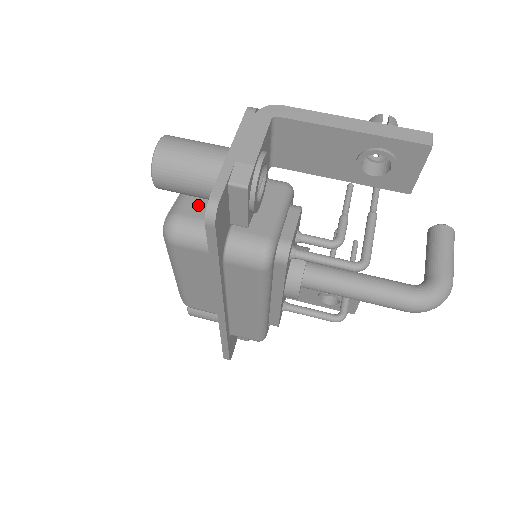
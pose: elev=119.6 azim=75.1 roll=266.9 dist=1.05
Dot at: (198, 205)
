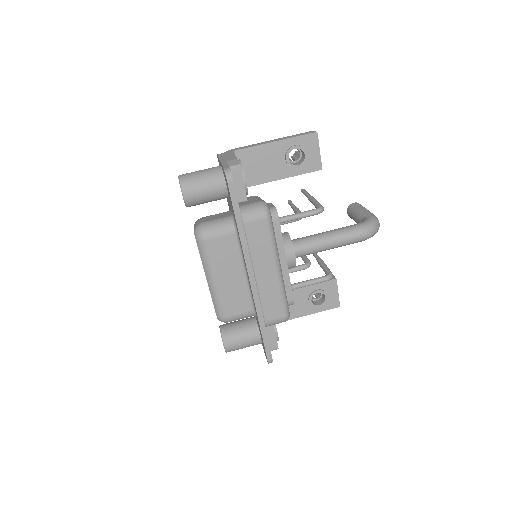
Dot at: (210, 218)
